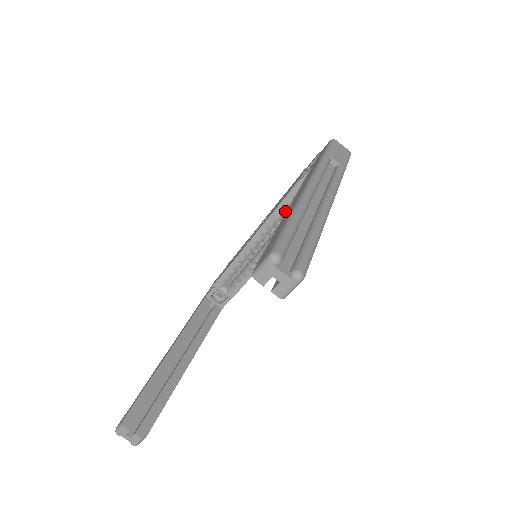
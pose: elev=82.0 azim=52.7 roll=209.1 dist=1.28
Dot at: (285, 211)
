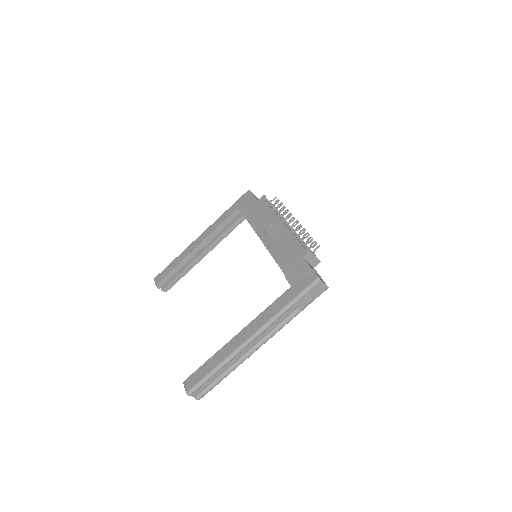
Dot at: occluded
